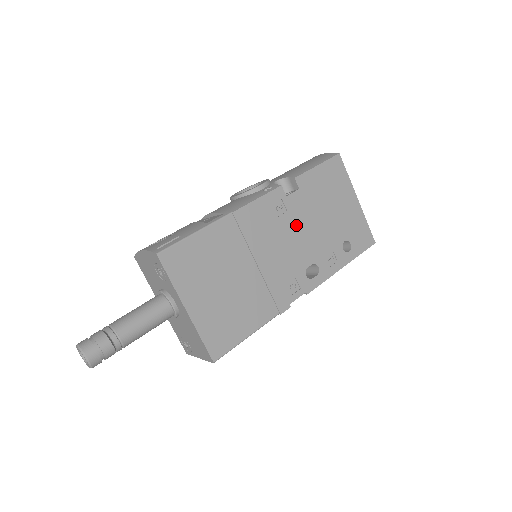
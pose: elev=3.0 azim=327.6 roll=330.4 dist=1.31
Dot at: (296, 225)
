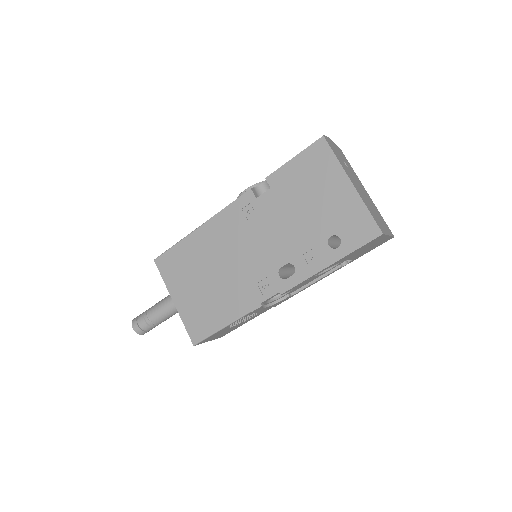
Dot at: (267, 225)
